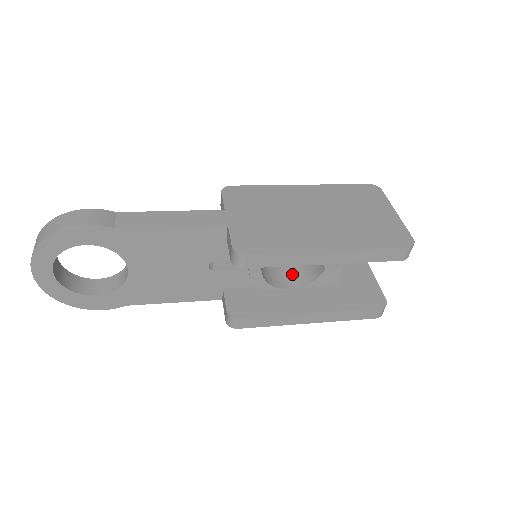
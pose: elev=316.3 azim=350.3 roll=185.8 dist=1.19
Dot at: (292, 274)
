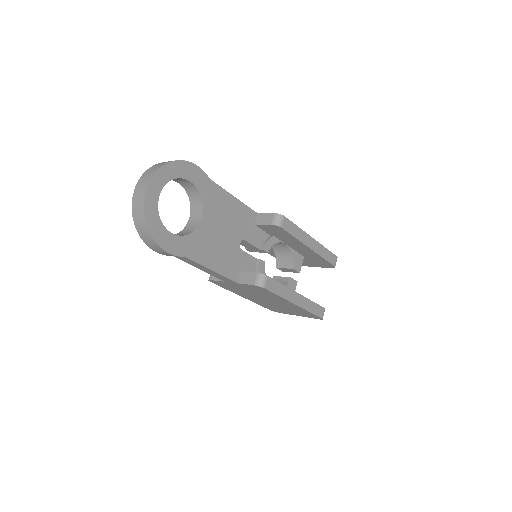
Dot at: occluded
